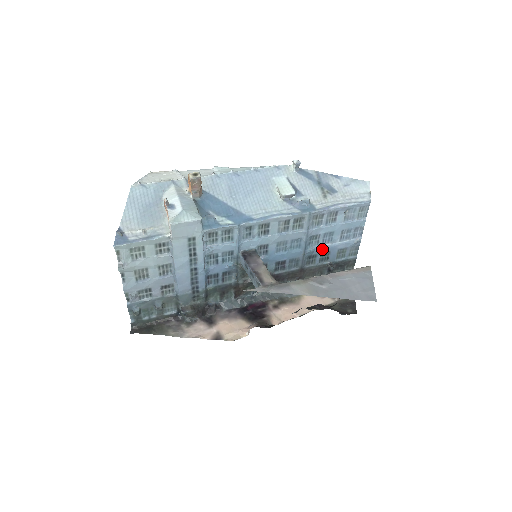
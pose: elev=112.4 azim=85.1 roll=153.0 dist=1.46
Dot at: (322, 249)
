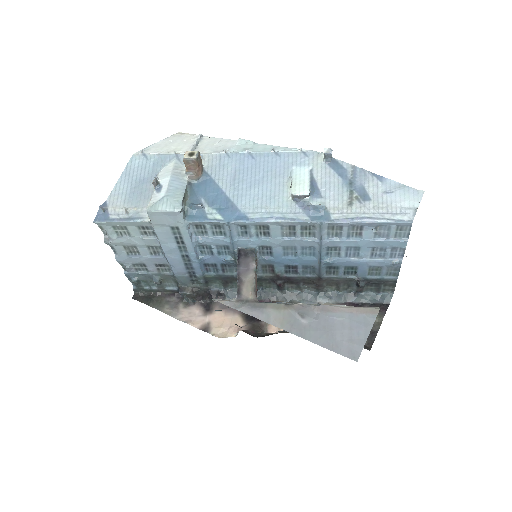
Dot at: (346, 262)
